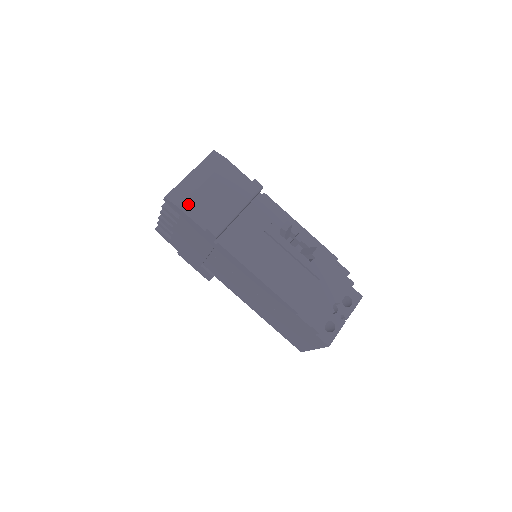
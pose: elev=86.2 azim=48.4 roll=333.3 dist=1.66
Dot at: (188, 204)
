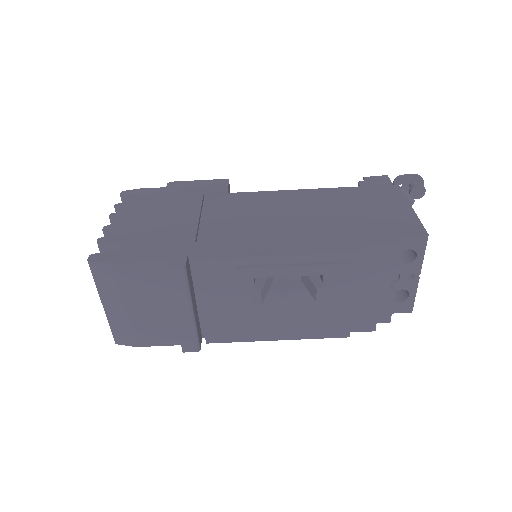
Dot at: (140, 338)
